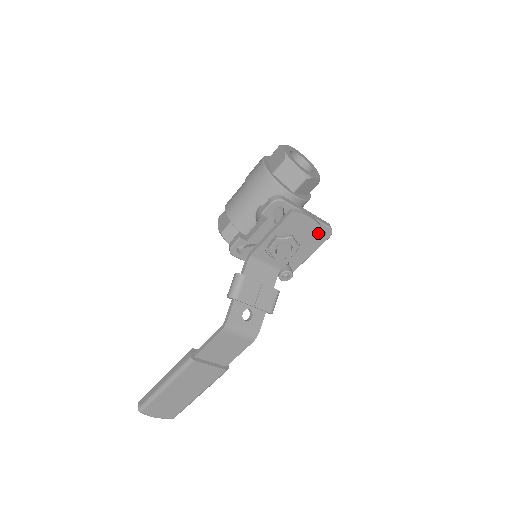
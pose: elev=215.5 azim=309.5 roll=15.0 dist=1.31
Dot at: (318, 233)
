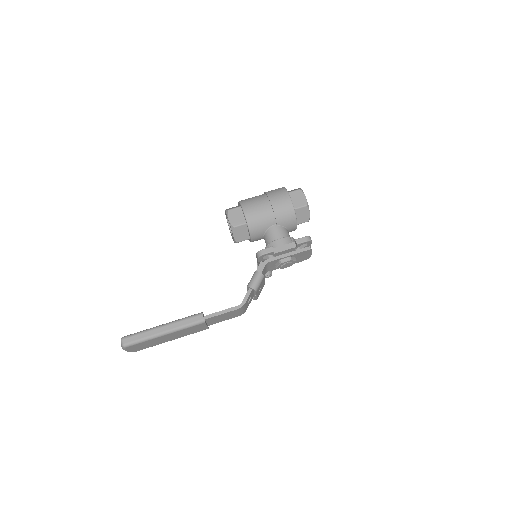
Dot at: occluded
